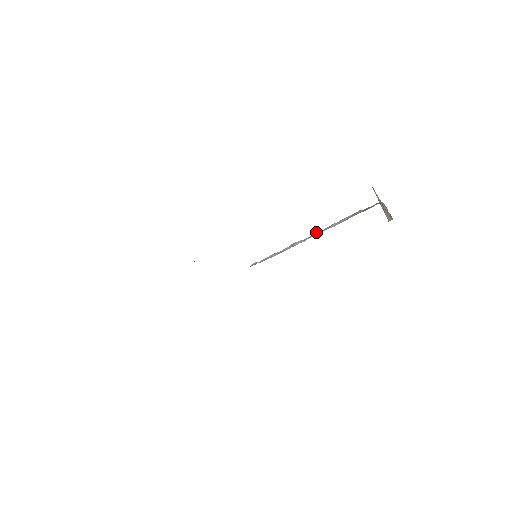
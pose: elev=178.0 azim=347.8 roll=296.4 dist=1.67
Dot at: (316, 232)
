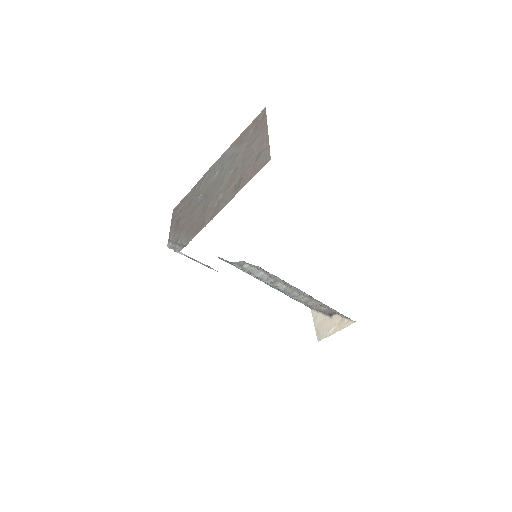
Dot at: (294, 291)
